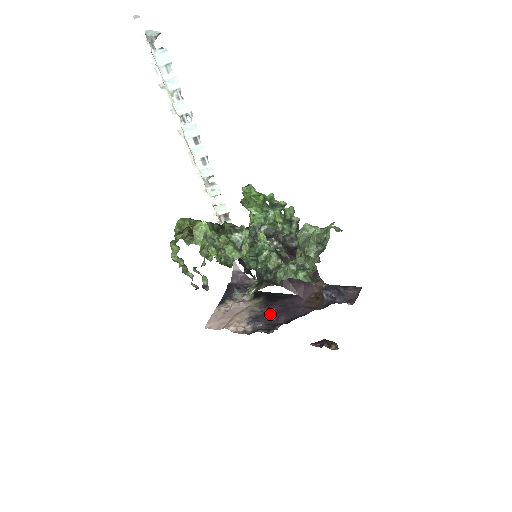
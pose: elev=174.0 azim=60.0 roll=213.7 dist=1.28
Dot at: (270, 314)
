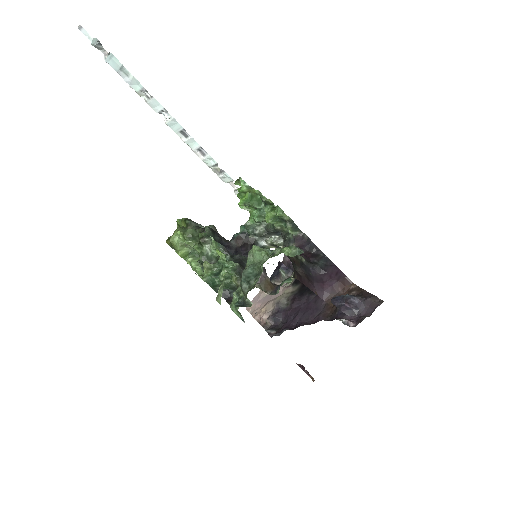
Dot at: (290, 311)
